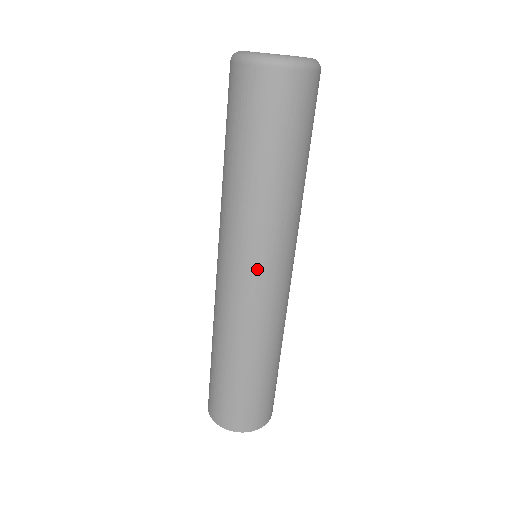
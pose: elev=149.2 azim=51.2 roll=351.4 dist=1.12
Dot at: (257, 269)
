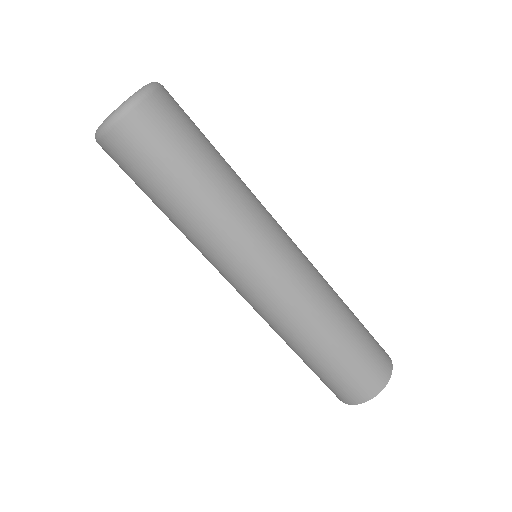
Dot at: (251, 272)
